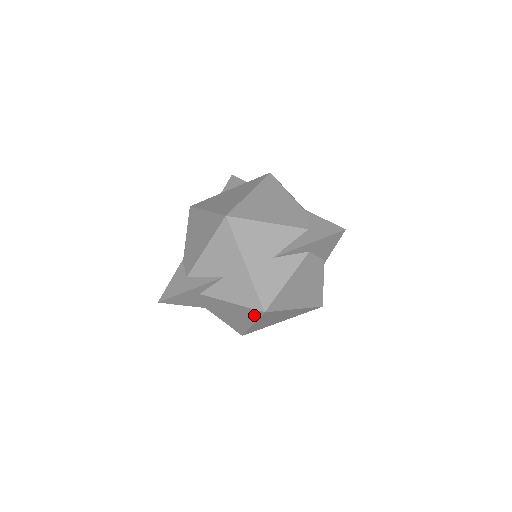
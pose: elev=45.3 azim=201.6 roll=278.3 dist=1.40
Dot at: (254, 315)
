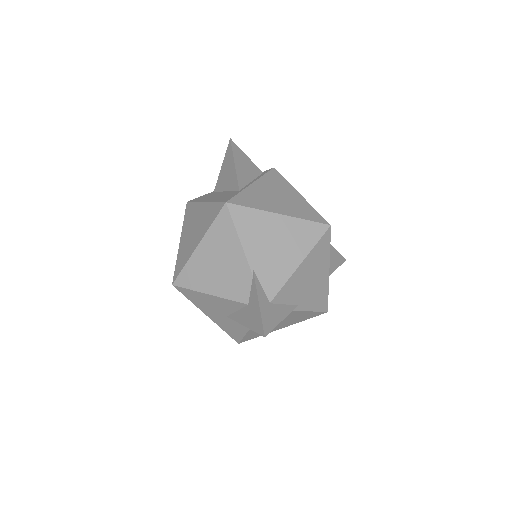
Dot at: occluded
